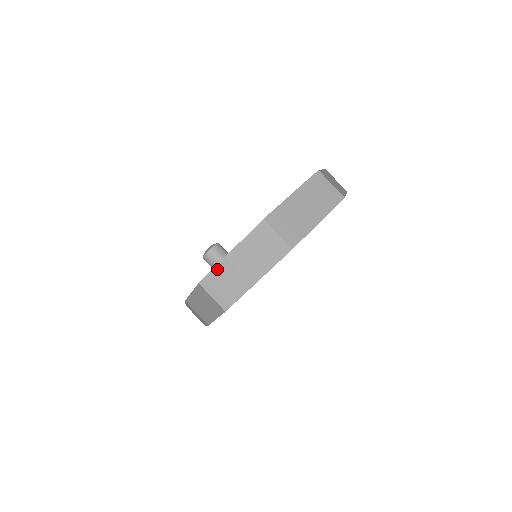
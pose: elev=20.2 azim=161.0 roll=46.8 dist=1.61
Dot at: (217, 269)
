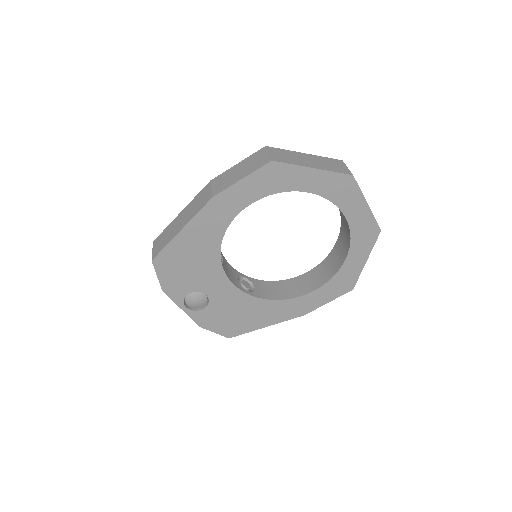
Dot at: (287, 151)
